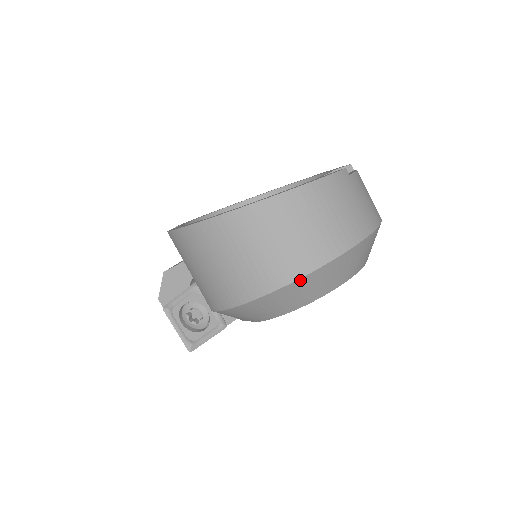
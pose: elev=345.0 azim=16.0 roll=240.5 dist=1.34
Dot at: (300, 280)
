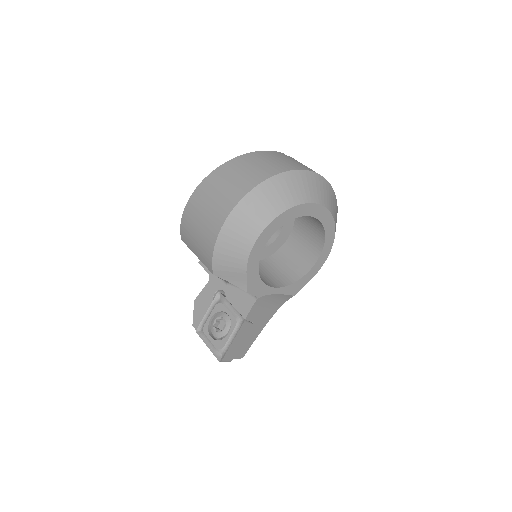
Dot at: (250, 193)
